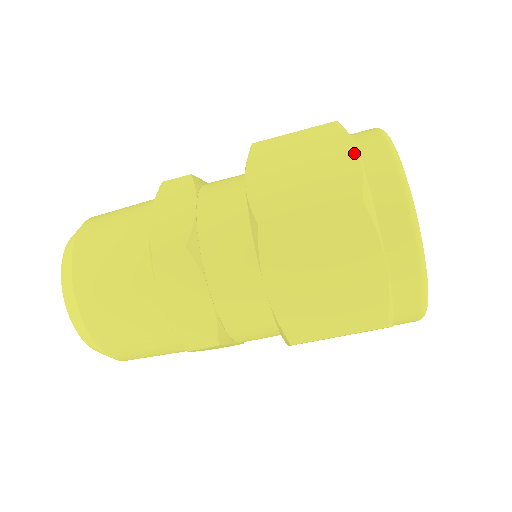
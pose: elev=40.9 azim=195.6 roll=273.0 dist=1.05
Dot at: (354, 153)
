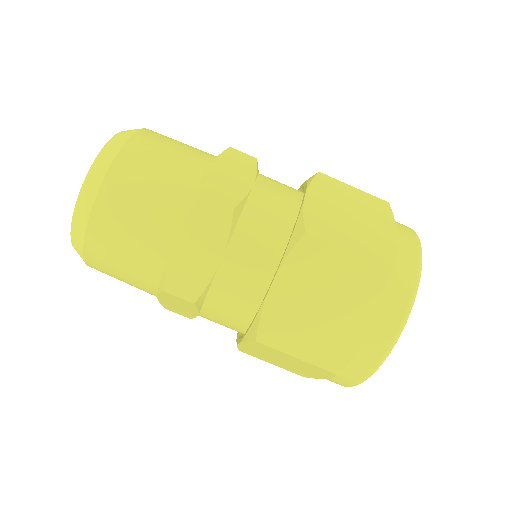
Dot at: (394, 233)
